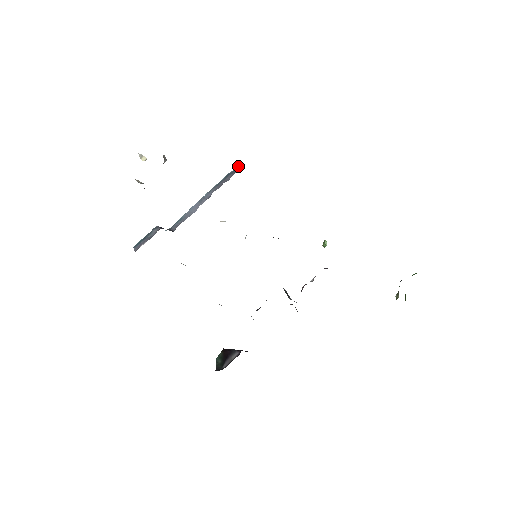
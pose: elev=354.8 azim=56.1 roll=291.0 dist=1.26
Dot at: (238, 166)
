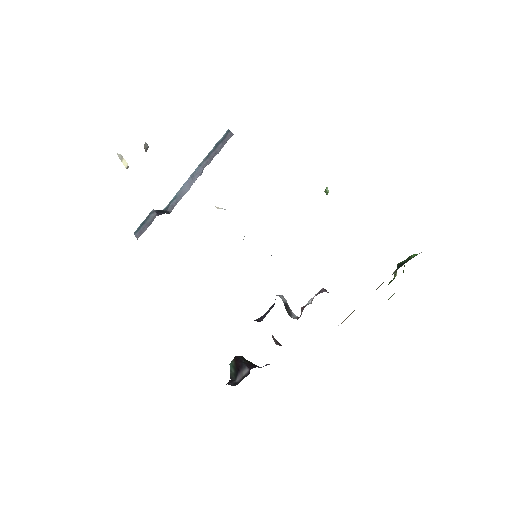
Dot at: (227, 133)
